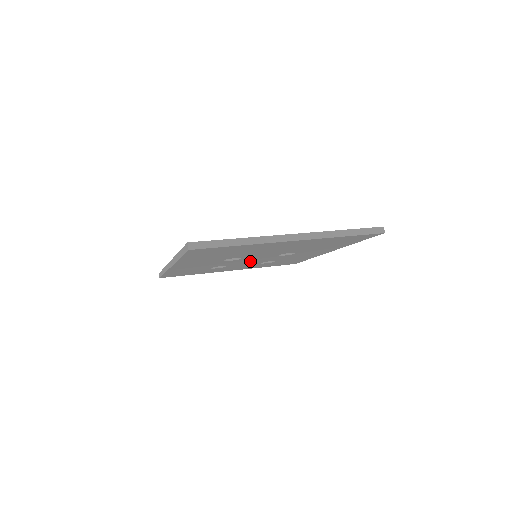
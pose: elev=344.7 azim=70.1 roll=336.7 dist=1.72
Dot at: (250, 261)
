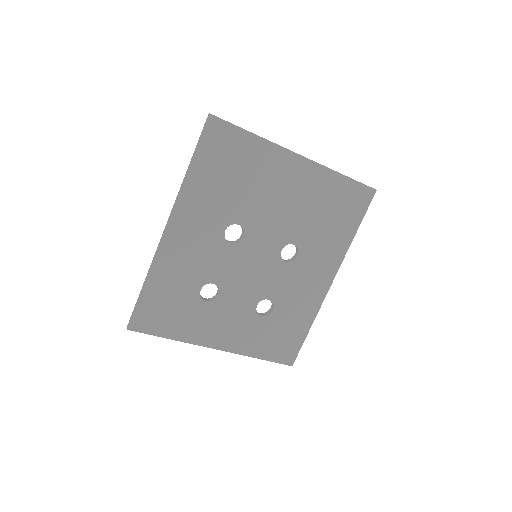
Dot at: (248, 275)
